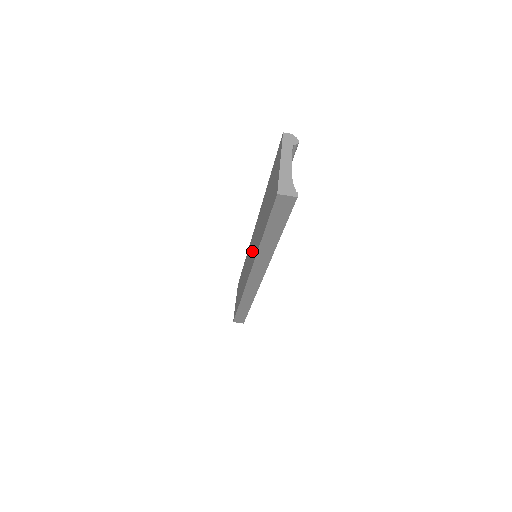
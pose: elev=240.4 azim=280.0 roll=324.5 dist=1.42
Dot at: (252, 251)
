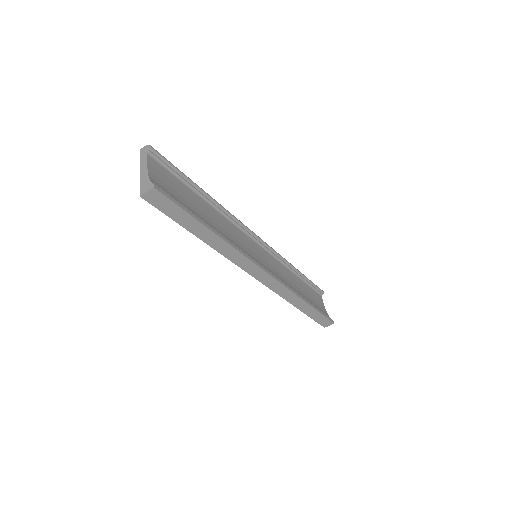
Dot at: occluded
